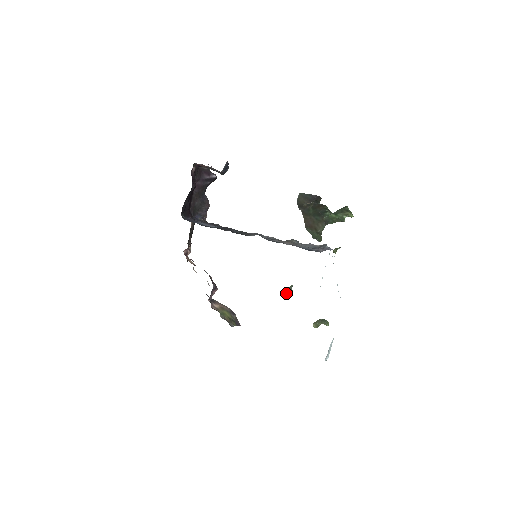
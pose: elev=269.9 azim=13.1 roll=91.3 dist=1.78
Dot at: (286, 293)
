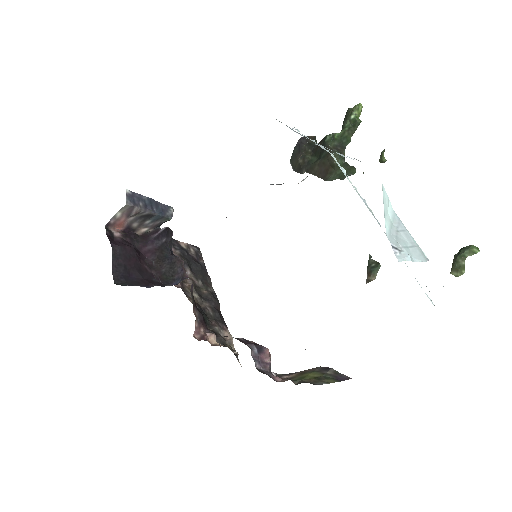
Dot at: (369, 273)
